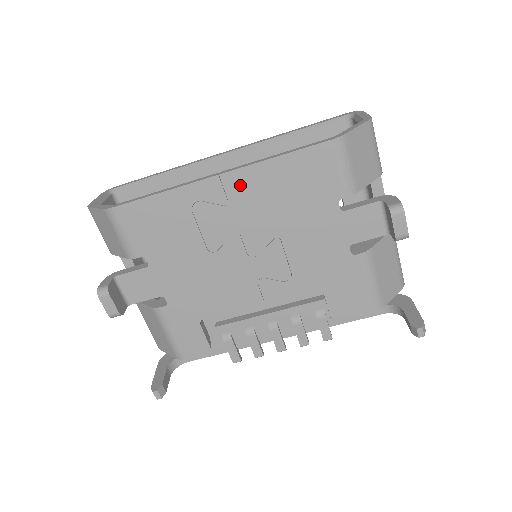
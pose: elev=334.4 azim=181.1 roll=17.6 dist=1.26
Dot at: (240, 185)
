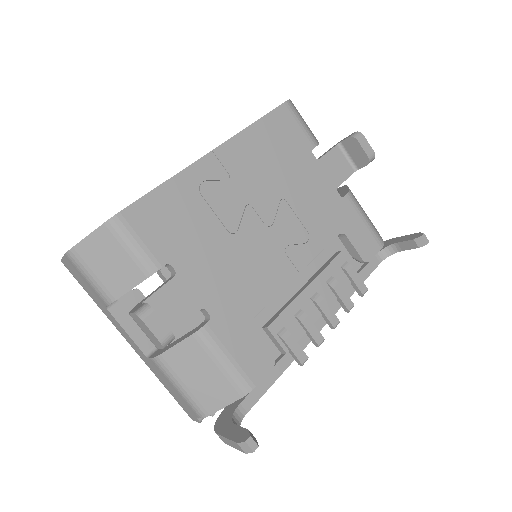
Dot at: (233, 156)
